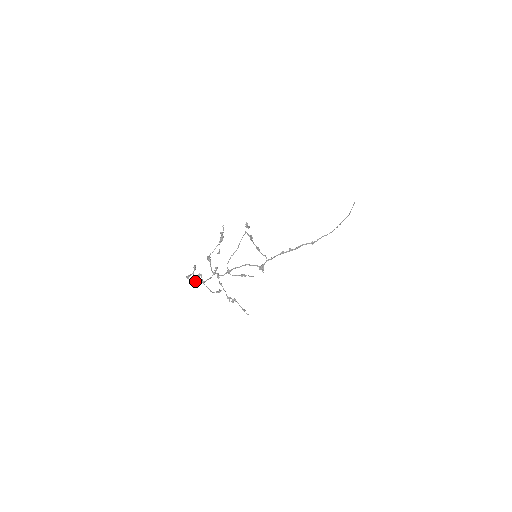
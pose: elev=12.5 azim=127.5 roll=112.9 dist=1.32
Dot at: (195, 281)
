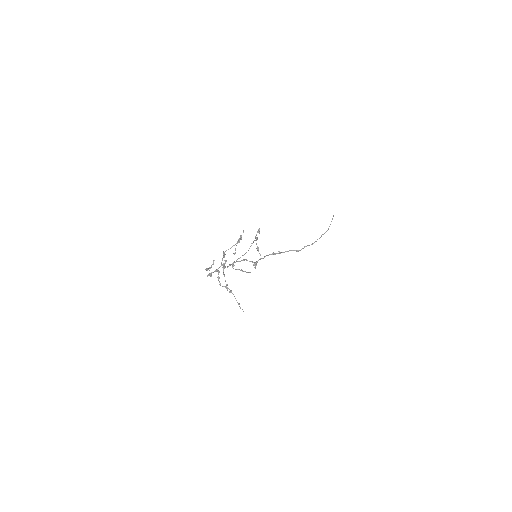
Dot at: (211, 273)
